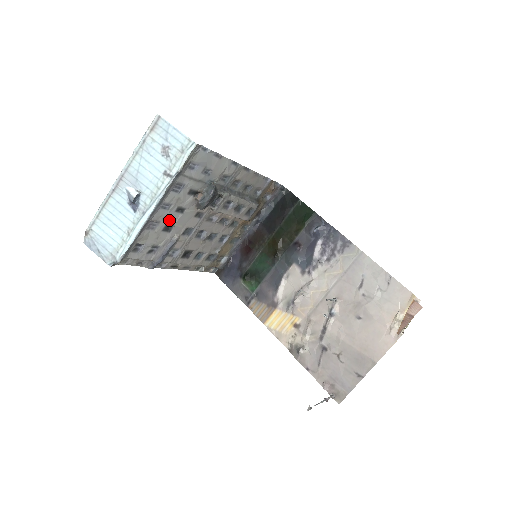
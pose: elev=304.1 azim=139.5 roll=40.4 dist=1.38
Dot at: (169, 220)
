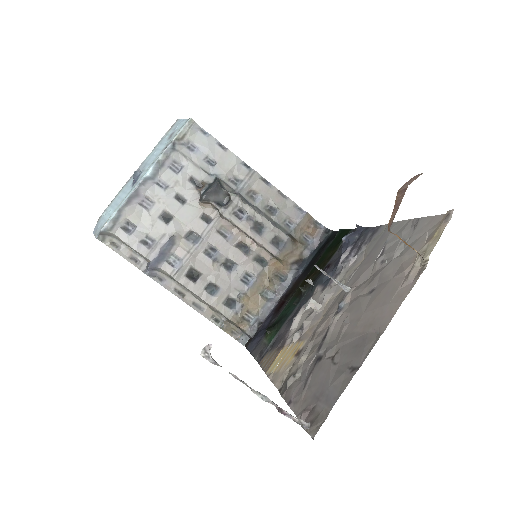
Dot at: (167, 207)
